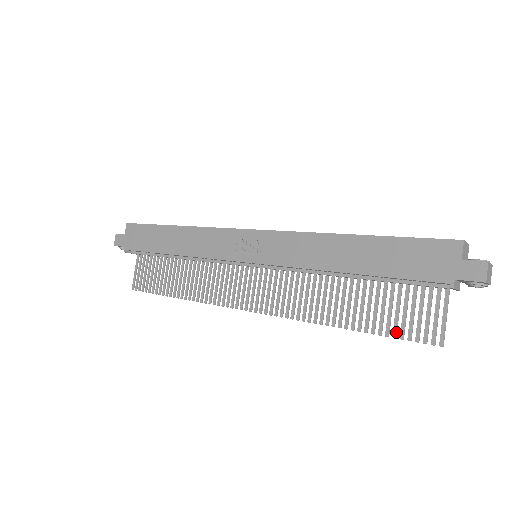
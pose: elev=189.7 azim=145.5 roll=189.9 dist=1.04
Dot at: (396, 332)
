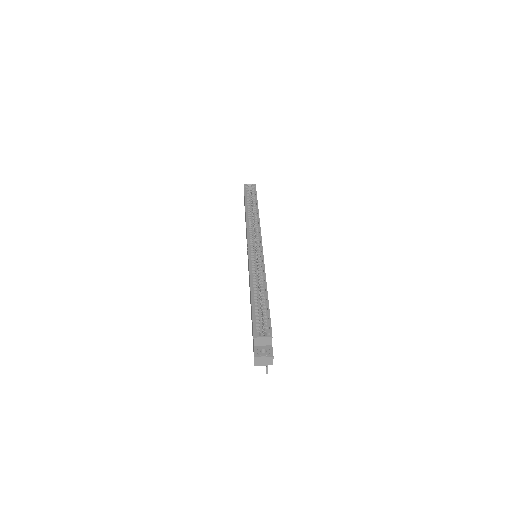
Dot at: occluded
